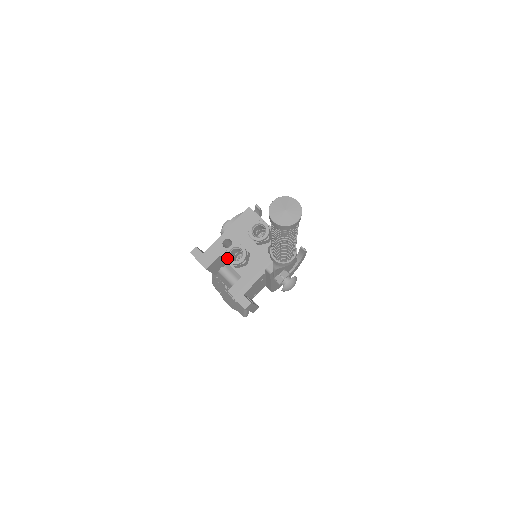
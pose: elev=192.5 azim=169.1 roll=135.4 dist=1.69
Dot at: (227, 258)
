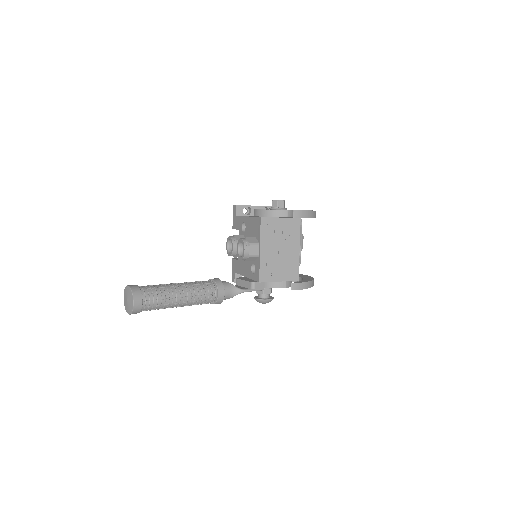
Dot at: (226, 242)
